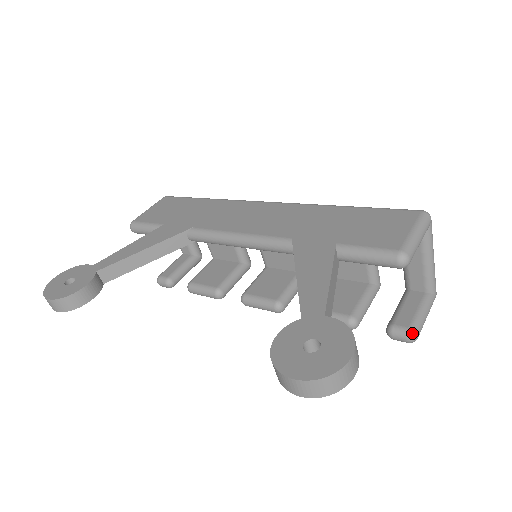
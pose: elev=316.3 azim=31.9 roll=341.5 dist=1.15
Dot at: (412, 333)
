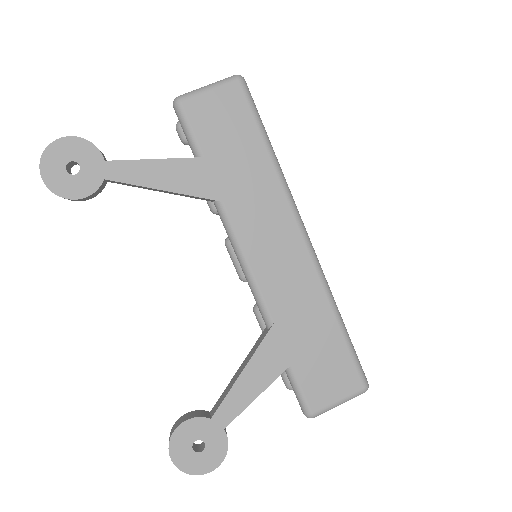
Dot at: (291, 389)
